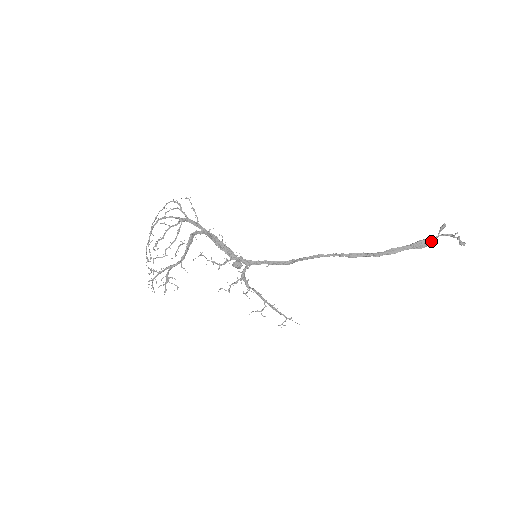
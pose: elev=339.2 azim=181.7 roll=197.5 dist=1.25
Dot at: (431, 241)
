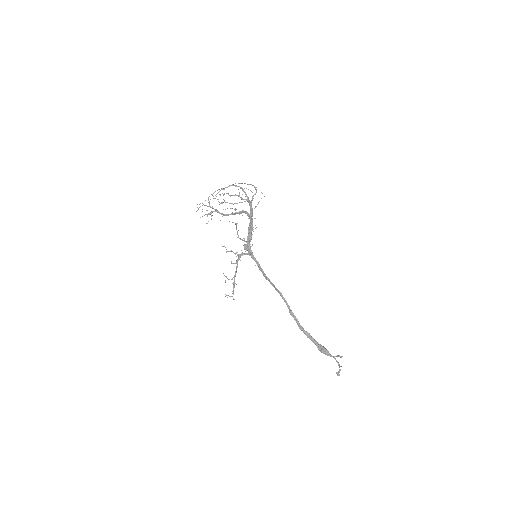
Dot at: (328, 354)
